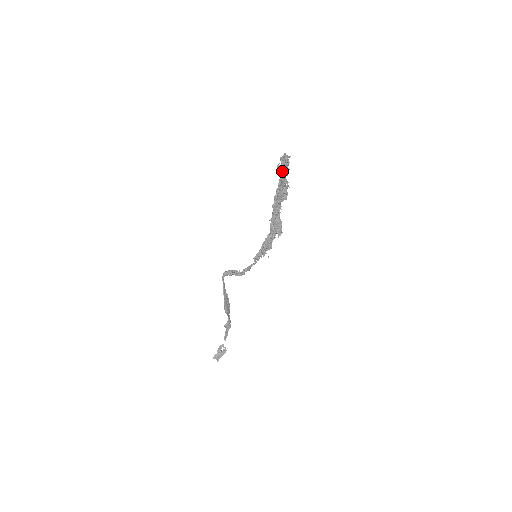
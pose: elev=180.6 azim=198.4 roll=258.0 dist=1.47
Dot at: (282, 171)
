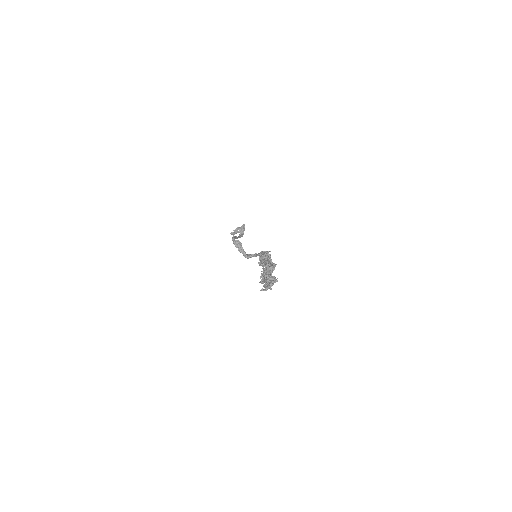
Dot at: occluded
